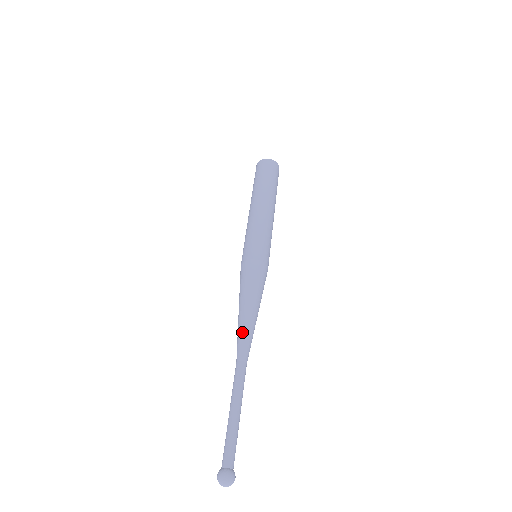
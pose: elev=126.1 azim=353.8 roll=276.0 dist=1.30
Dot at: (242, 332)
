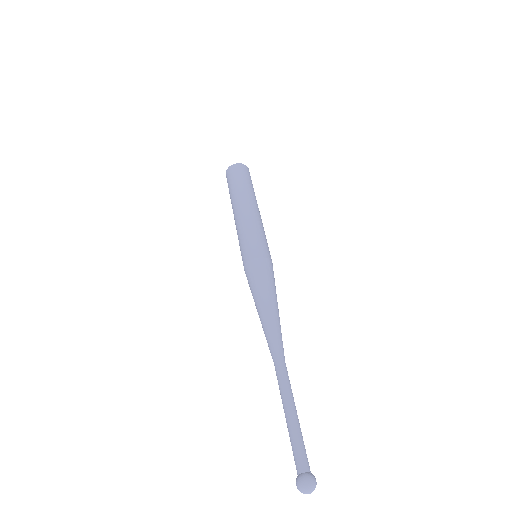
Dot at: (276, 330)
